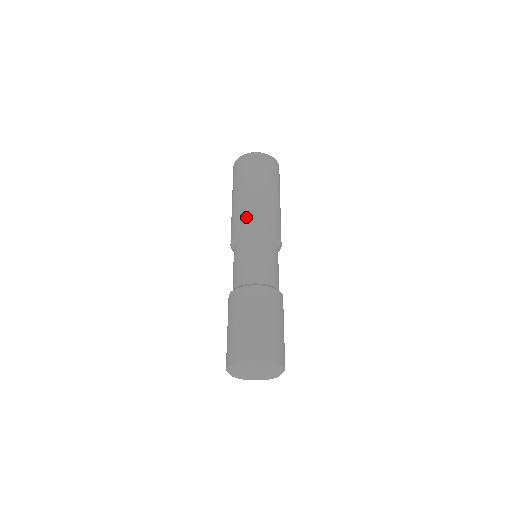
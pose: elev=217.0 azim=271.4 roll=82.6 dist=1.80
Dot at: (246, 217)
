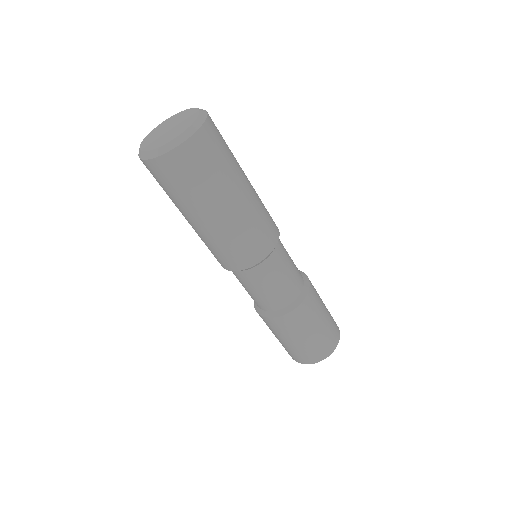
Dot at: occluded
